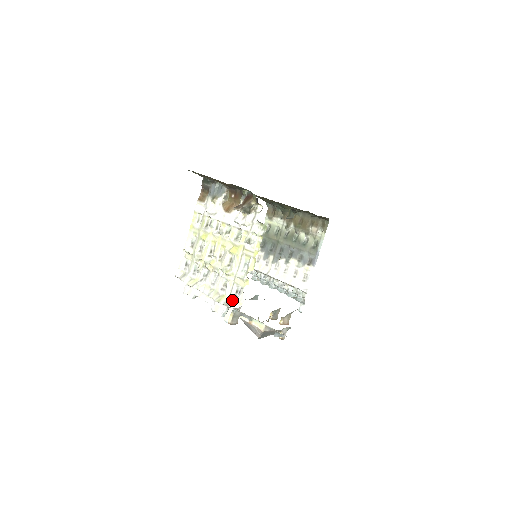
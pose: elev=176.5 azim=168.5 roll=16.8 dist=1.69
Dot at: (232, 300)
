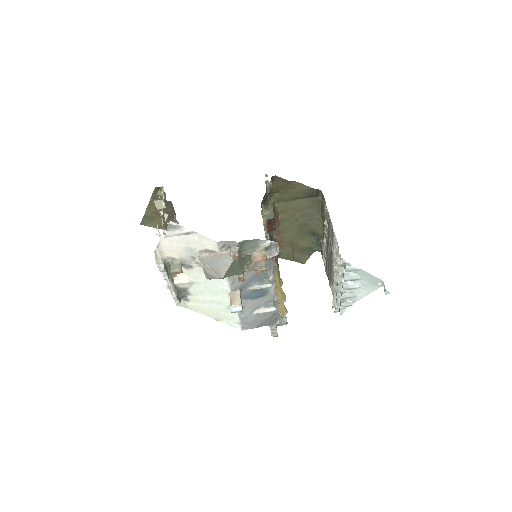
Dot at: occluded
